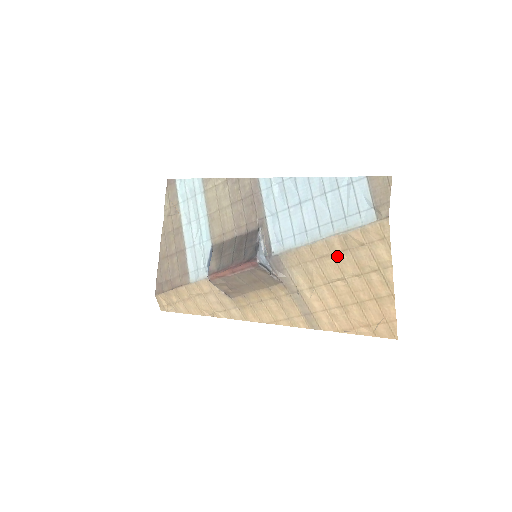
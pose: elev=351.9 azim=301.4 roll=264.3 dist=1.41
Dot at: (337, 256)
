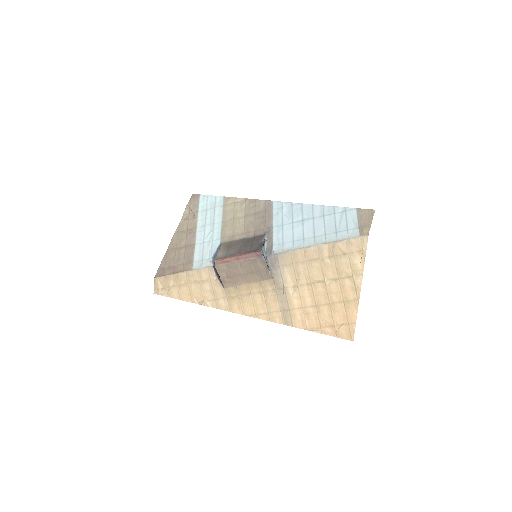
Dot at: (323, 261)
